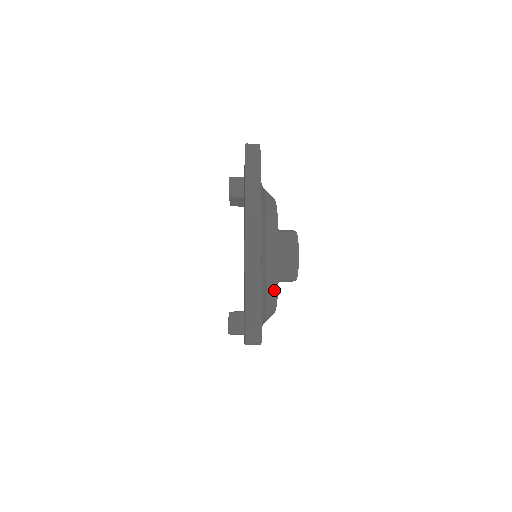
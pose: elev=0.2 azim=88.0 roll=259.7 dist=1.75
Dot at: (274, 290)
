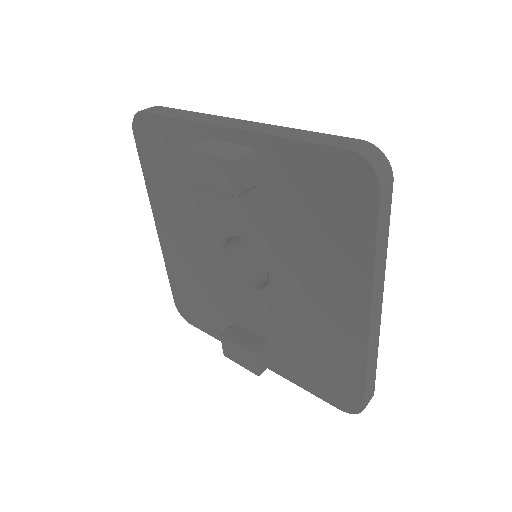
Dot at: occluded
